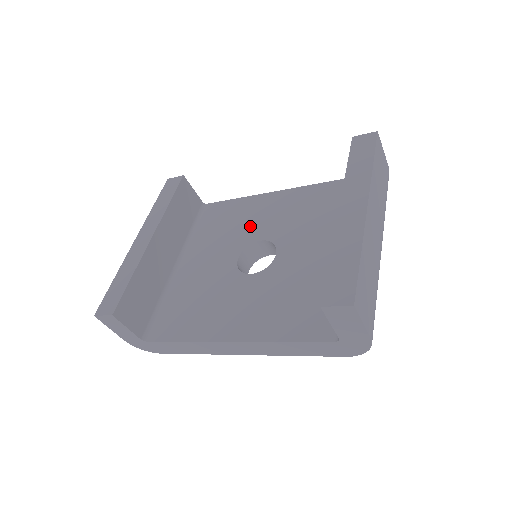
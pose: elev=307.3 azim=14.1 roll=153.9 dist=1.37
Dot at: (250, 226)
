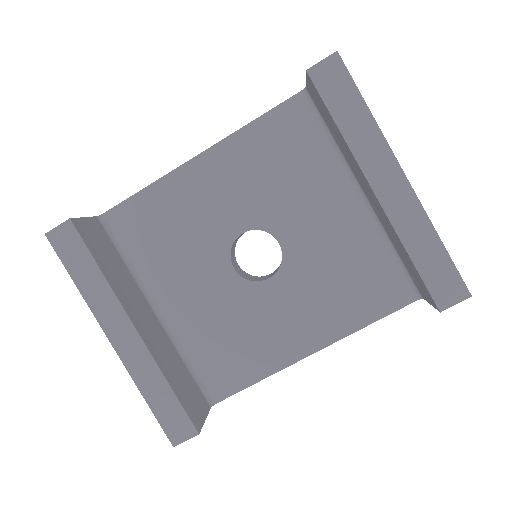
Dot at: (208, 221)
